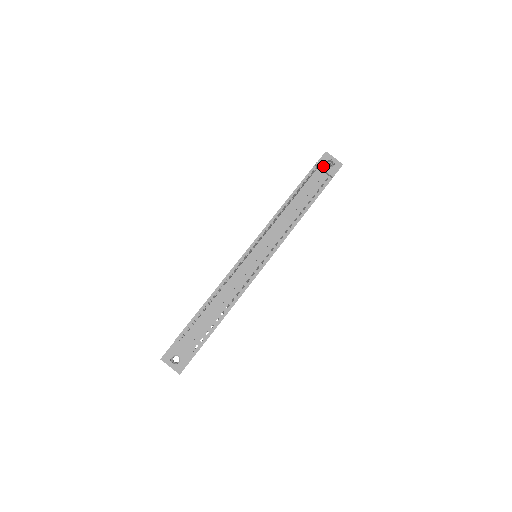
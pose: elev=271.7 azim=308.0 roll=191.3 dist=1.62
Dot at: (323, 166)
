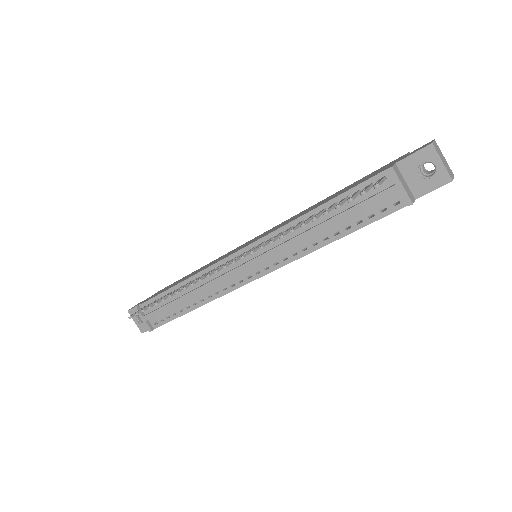
Dot at: (399, 179)
